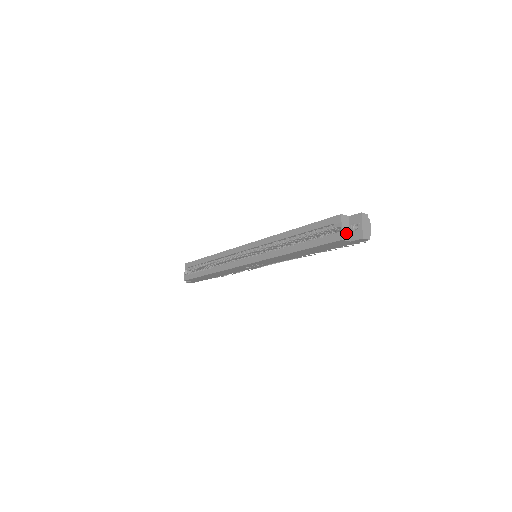
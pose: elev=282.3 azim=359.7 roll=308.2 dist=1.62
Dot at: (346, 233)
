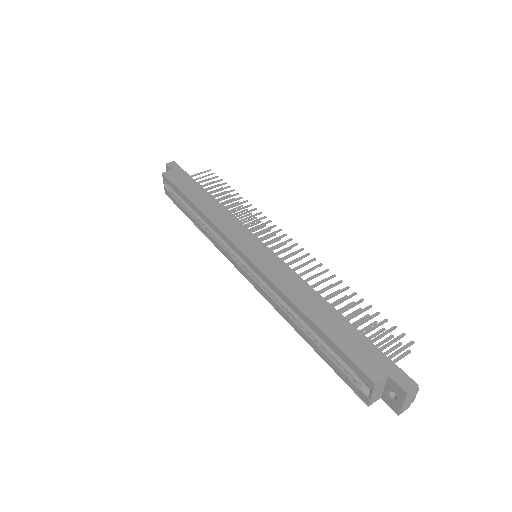
Dot at: (377, 395)
